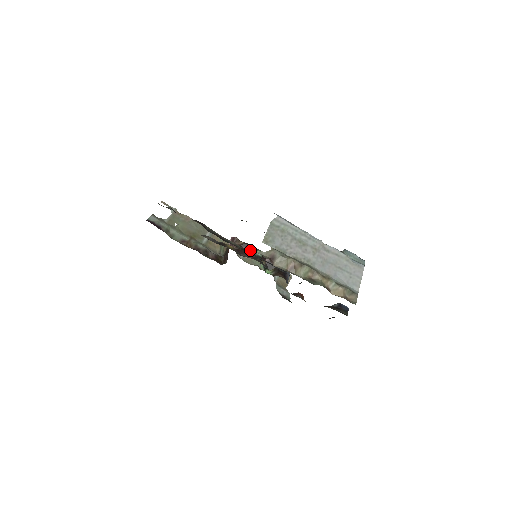
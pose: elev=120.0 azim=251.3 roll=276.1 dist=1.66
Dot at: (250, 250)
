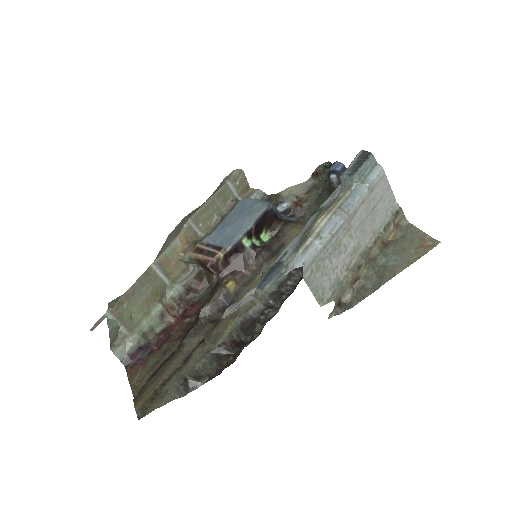
Dot at: (237, 252)
